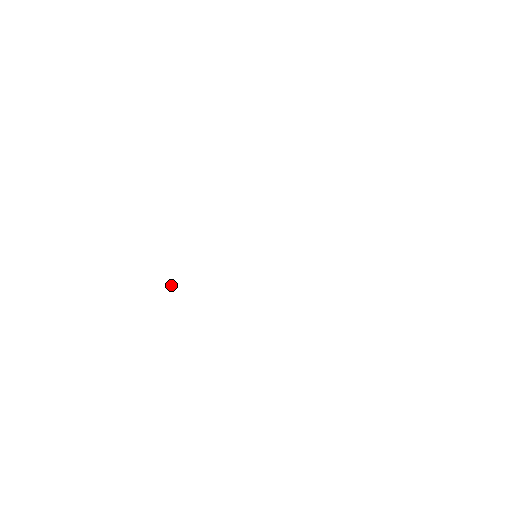
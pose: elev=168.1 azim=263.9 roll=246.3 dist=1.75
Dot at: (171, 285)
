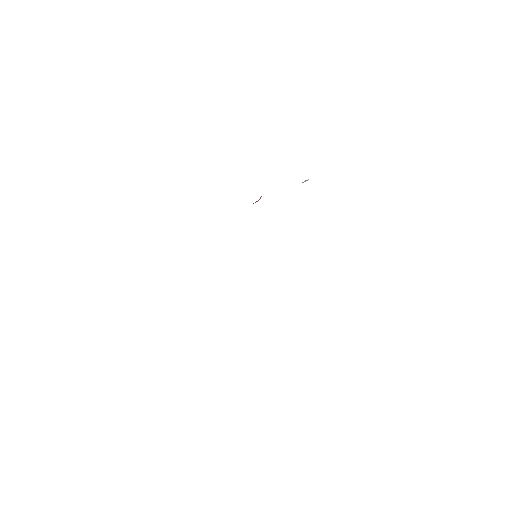
Dot at: occluded
